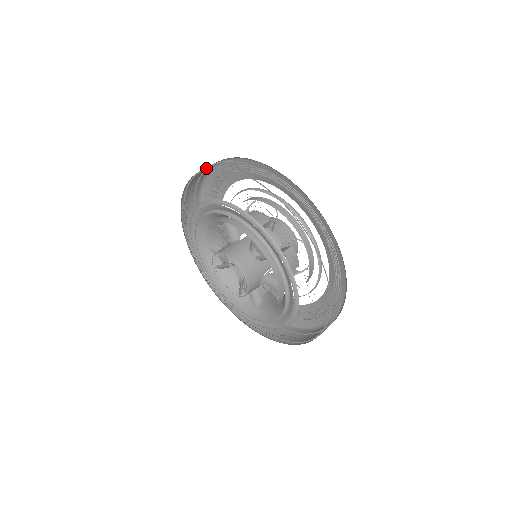
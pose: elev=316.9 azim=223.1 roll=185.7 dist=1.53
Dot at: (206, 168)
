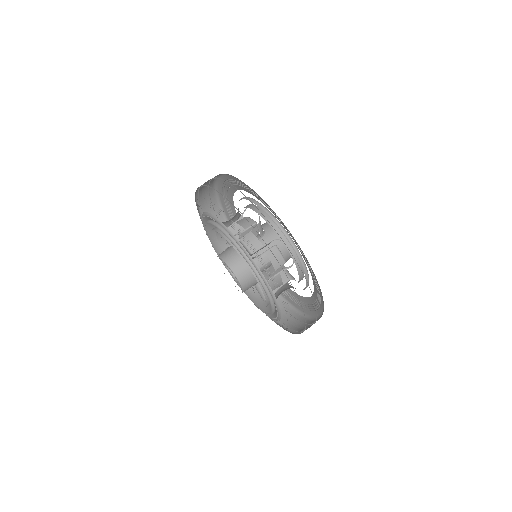
Dot at: (257, 232)
